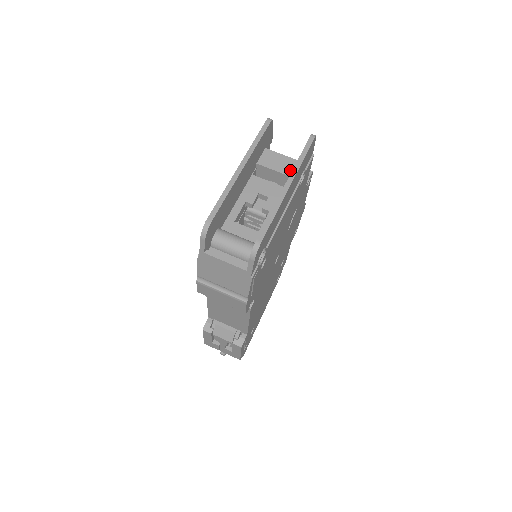
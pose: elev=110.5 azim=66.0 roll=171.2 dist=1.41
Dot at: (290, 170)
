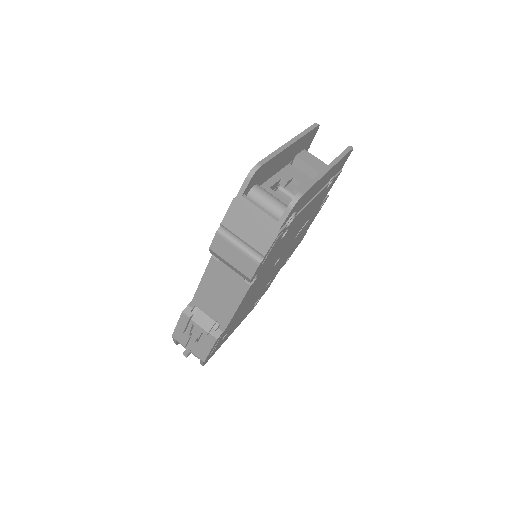
Dot at: occluded
